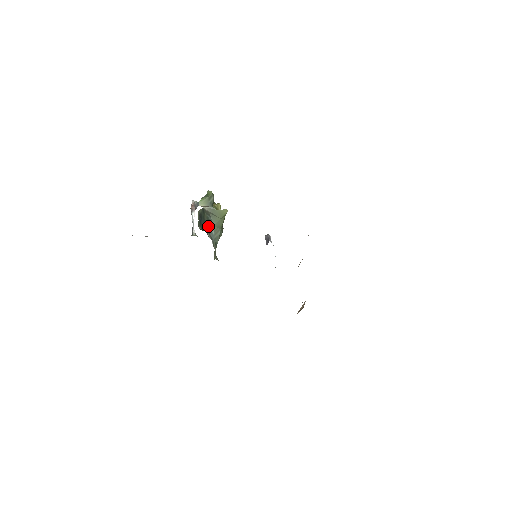
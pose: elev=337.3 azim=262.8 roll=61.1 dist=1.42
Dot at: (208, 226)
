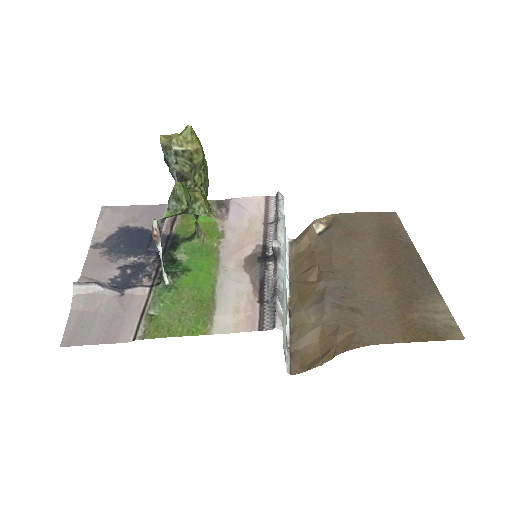
Dot at: occluded
